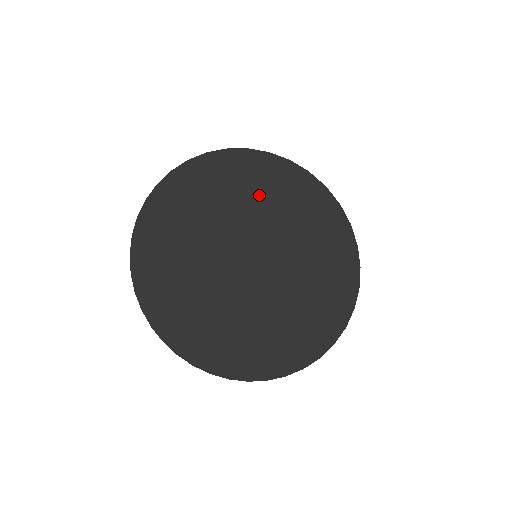
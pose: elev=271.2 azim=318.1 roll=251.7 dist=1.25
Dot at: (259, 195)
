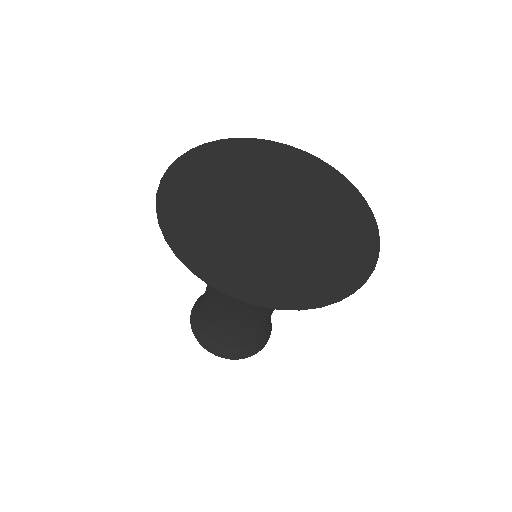
Dot at: (271, 162)
